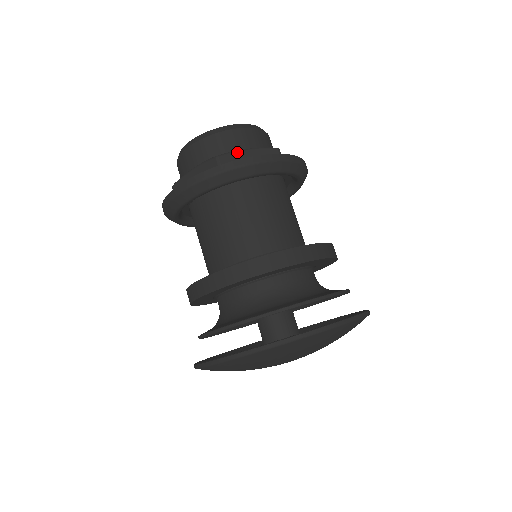
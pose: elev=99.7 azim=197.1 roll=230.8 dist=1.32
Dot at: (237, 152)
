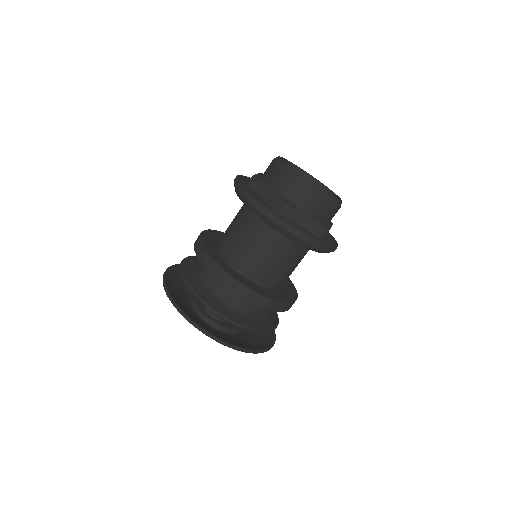
Dot at: occluded
